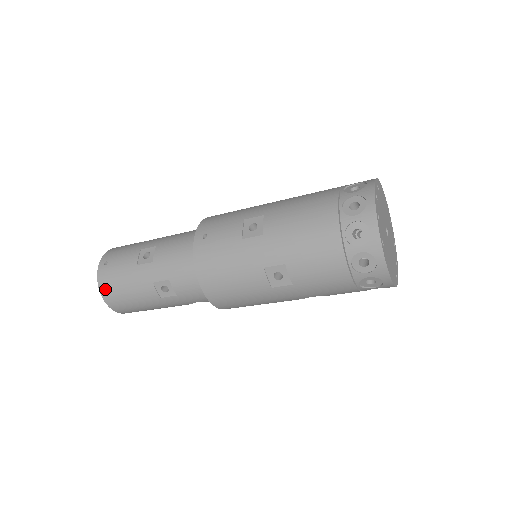
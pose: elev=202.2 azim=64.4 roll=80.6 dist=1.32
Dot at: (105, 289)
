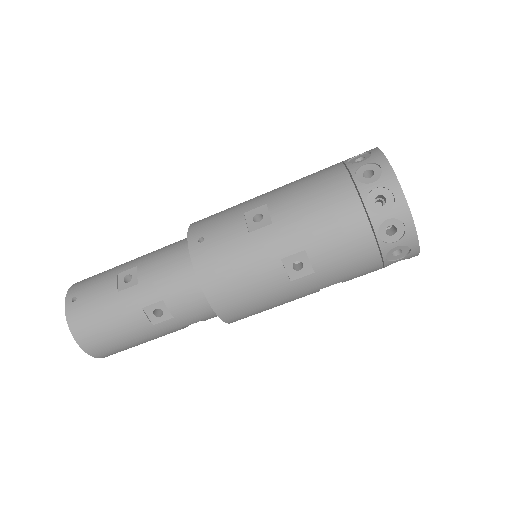
Dot at: (79, 330)
